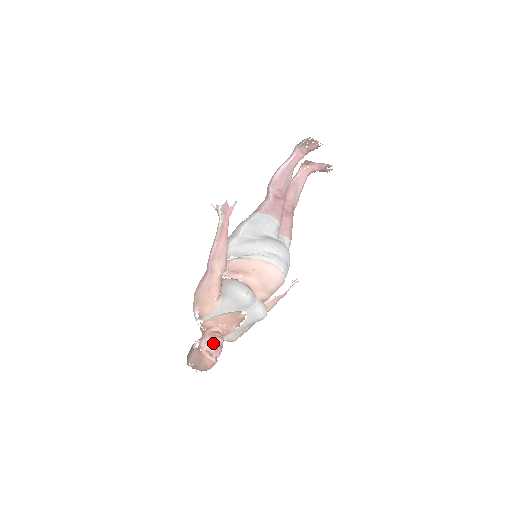
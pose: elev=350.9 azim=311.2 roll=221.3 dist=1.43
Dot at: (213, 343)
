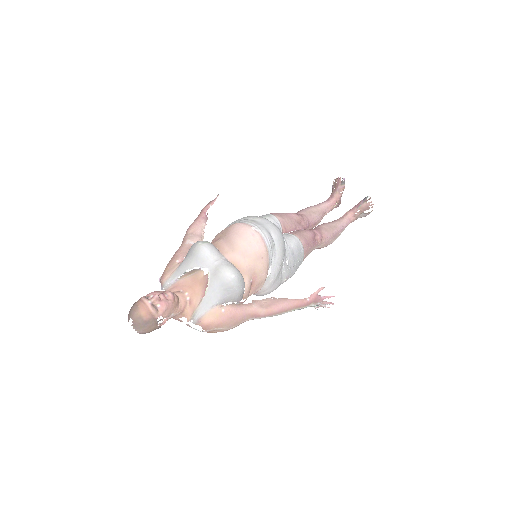
Dot at: (156, 291)
